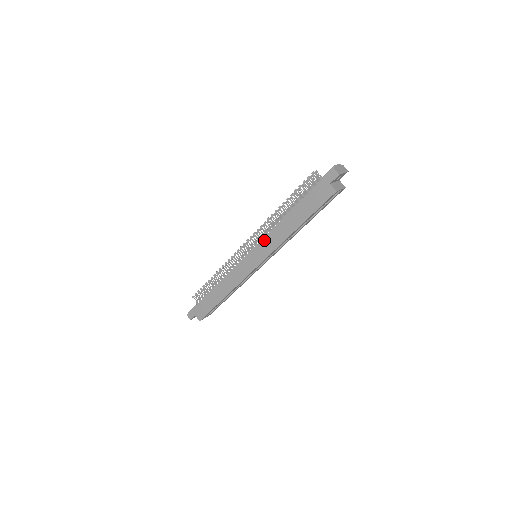
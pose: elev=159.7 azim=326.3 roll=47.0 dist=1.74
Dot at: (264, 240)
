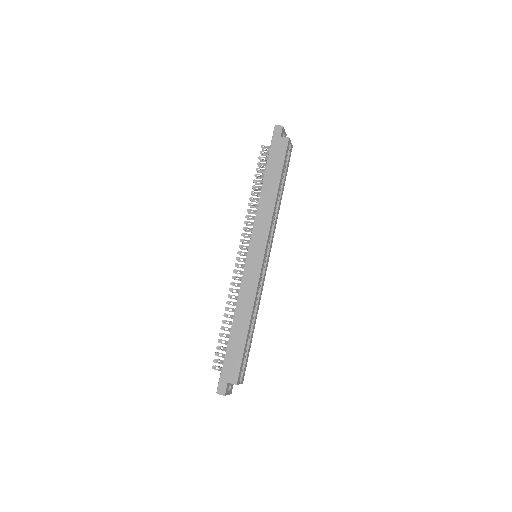
Dot at: (255, 225)
